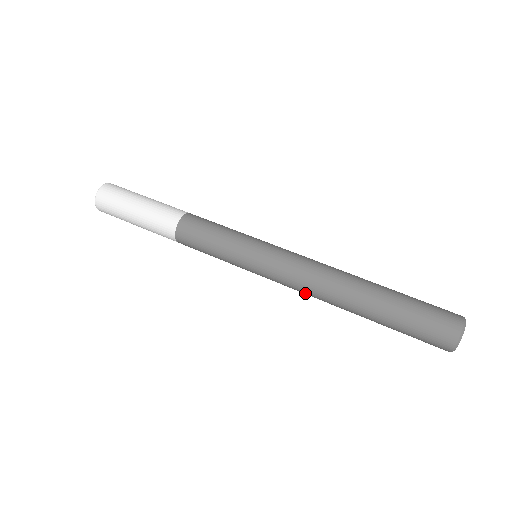
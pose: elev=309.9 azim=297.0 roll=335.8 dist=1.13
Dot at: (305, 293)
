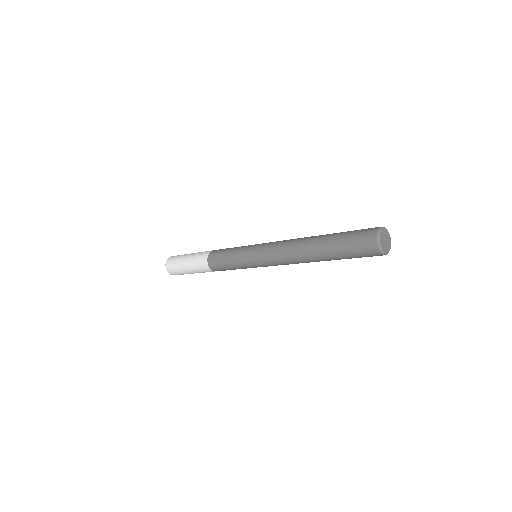
Dot at: (288, 264)
